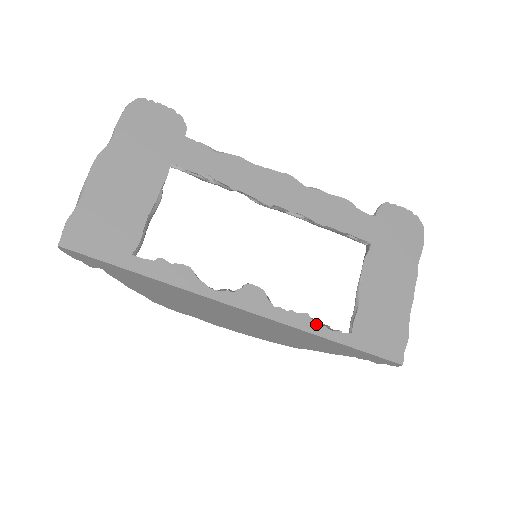
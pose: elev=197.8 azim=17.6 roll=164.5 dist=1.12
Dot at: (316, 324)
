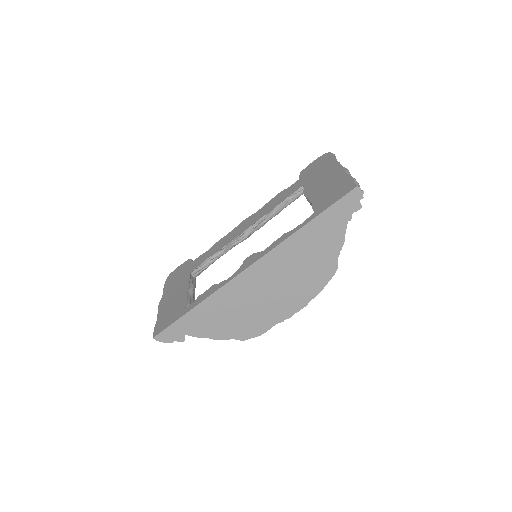
Dot at: (291, 231)
